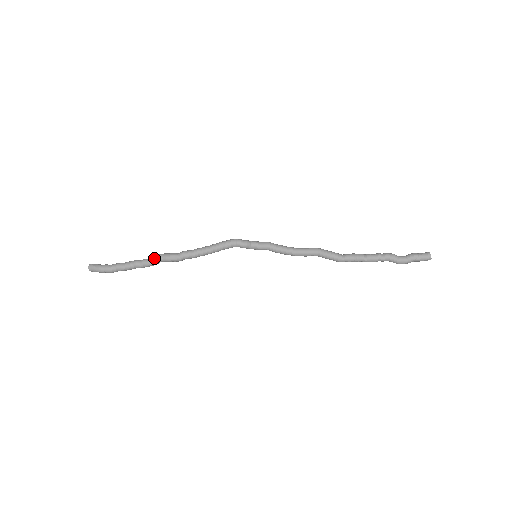
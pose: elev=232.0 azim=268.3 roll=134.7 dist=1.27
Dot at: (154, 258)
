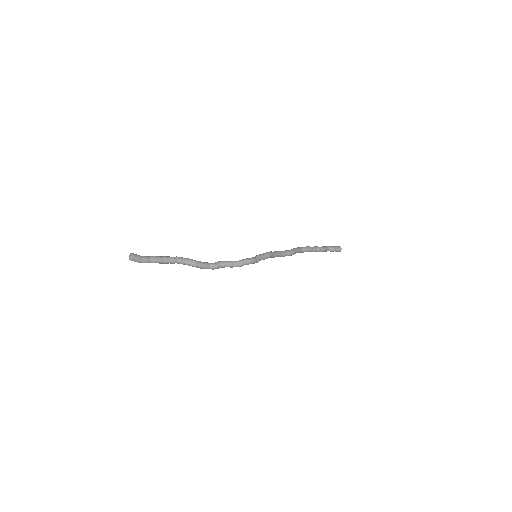
Dot at: occluded
